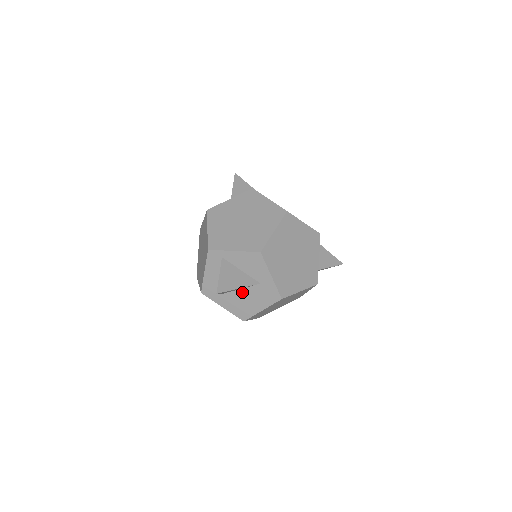
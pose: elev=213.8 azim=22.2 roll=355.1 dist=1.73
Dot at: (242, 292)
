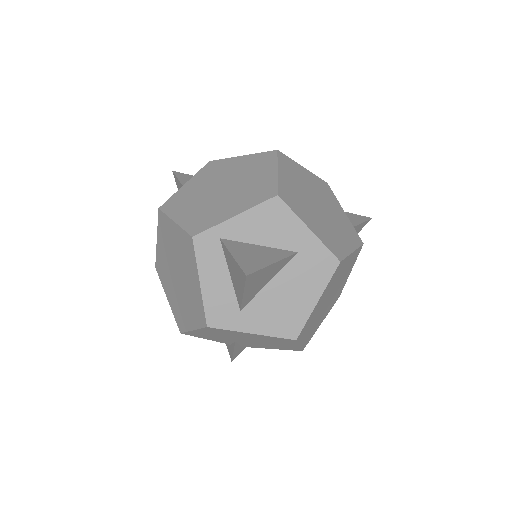
Dot at: (274, 285)
